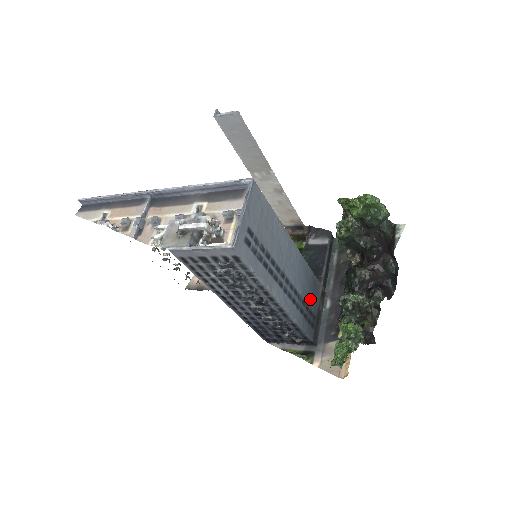
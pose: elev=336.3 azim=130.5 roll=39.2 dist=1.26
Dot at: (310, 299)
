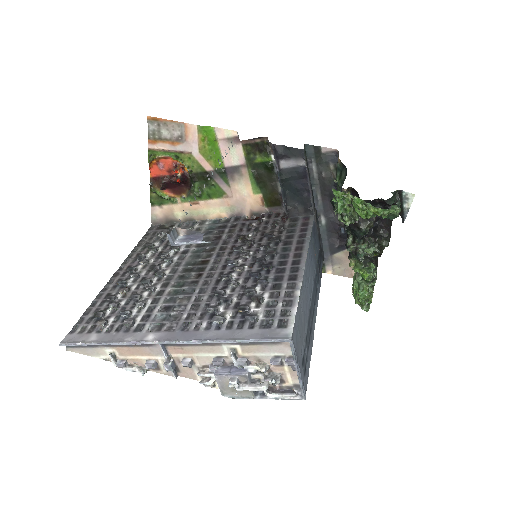
Dot at: (316, 249)
